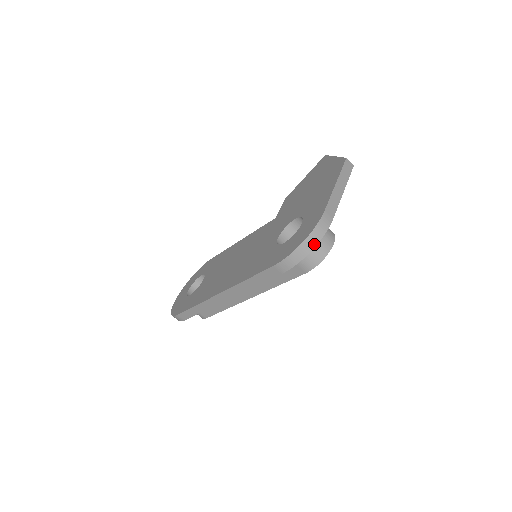
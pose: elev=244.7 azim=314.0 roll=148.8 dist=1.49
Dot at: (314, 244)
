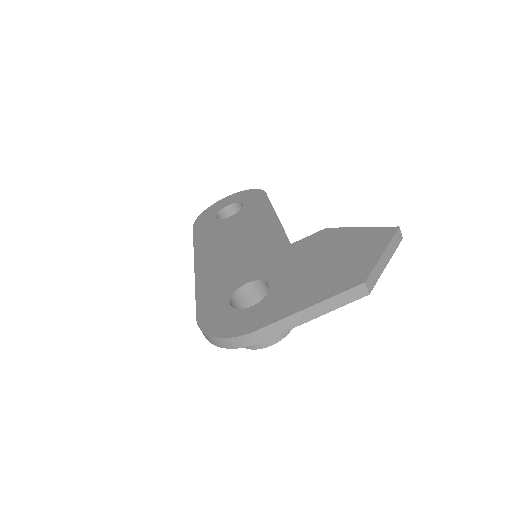
Dot at: (225, 346)
